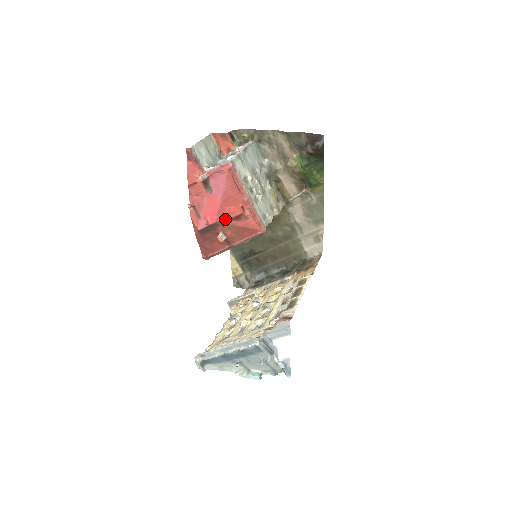
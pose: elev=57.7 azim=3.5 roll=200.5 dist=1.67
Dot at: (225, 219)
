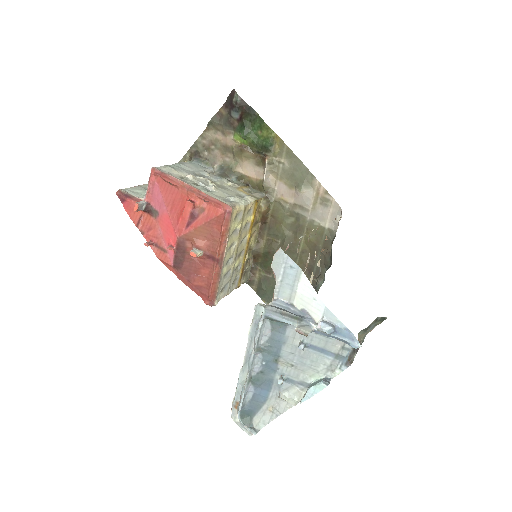
Dot at: (184, 228)
